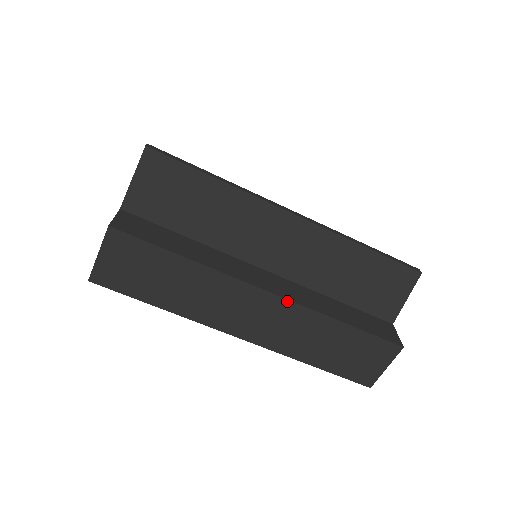
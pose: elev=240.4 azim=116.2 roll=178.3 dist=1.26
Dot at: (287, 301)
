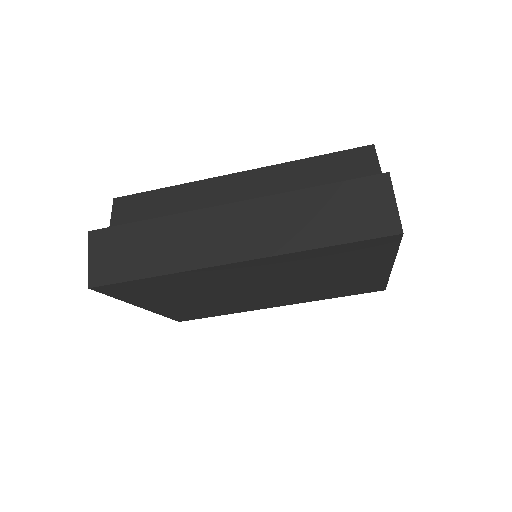
Dot at: (251, 201)
